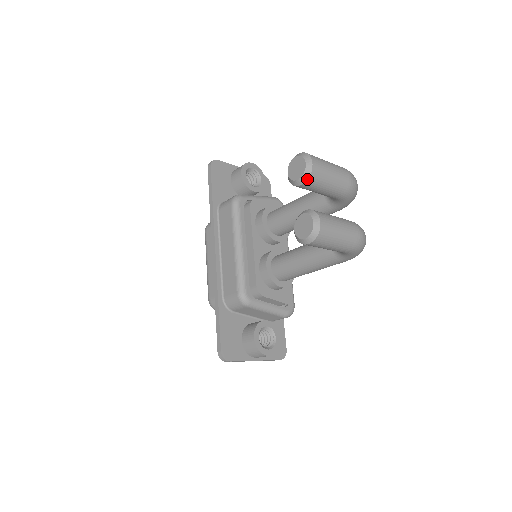
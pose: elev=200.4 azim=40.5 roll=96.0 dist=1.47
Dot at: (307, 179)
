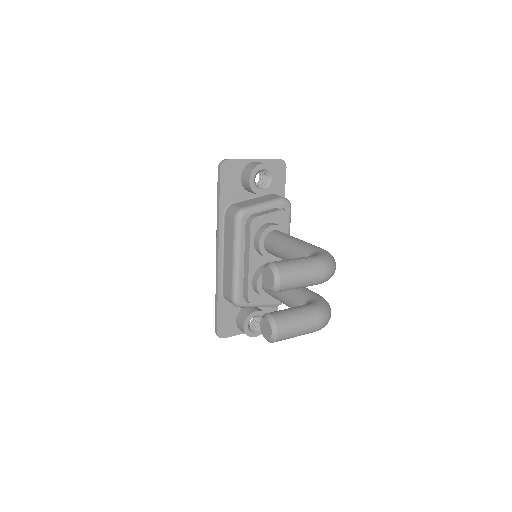
Dot at: (275, 292)
